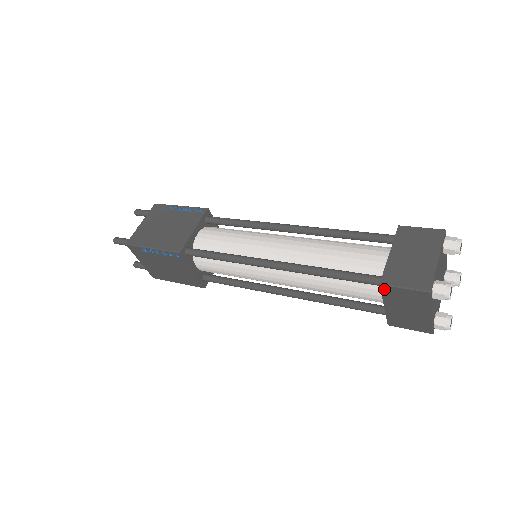
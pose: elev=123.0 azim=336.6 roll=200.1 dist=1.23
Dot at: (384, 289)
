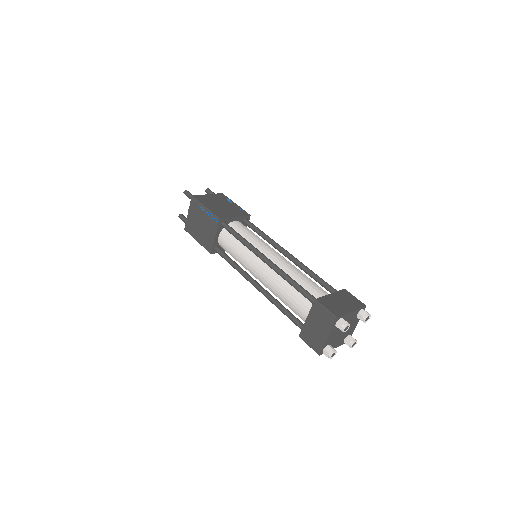
Dot at: (315, 304)
